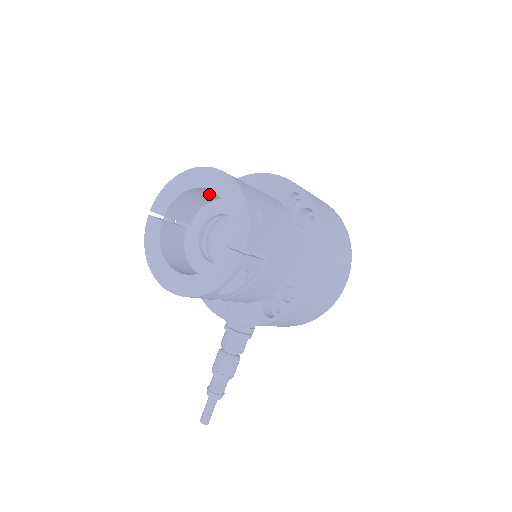
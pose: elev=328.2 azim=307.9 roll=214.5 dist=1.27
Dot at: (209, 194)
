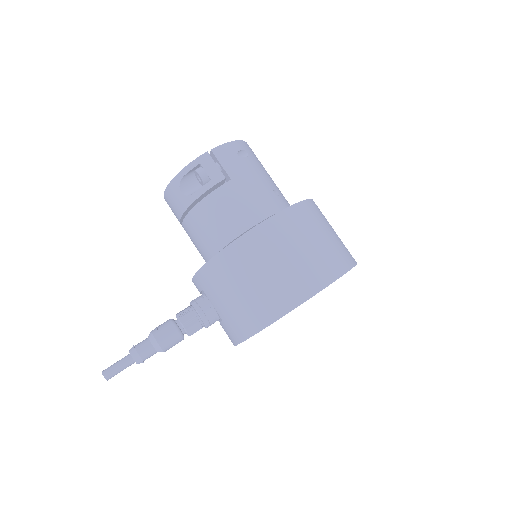
Dot at: occluded
